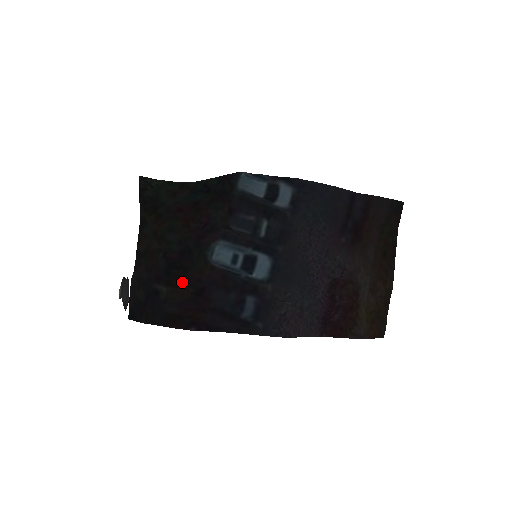
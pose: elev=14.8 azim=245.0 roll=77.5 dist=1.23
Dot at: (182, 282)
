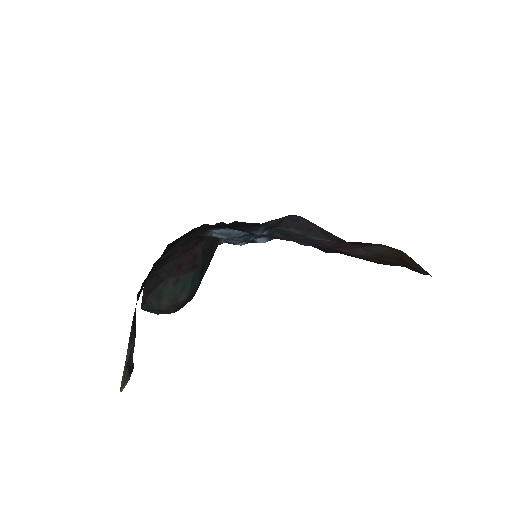
Dot at: occluded
